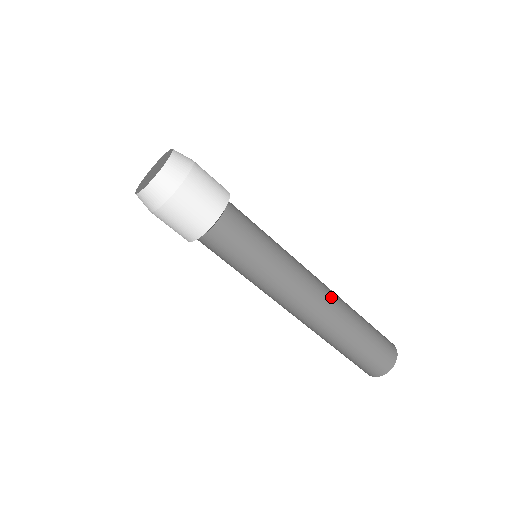
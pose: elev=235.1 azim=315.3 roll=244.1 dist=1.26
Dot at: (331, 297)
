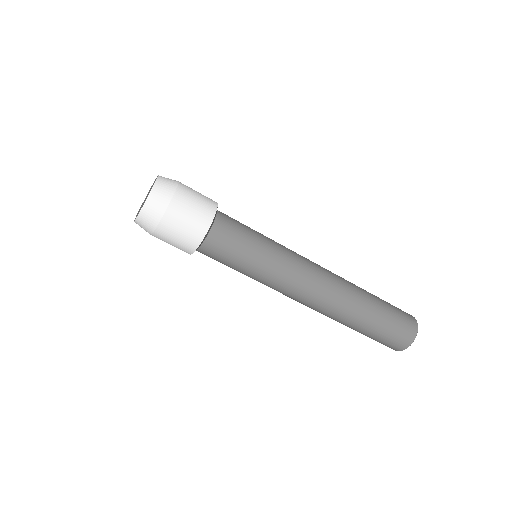
Dot at: (334, 274)
